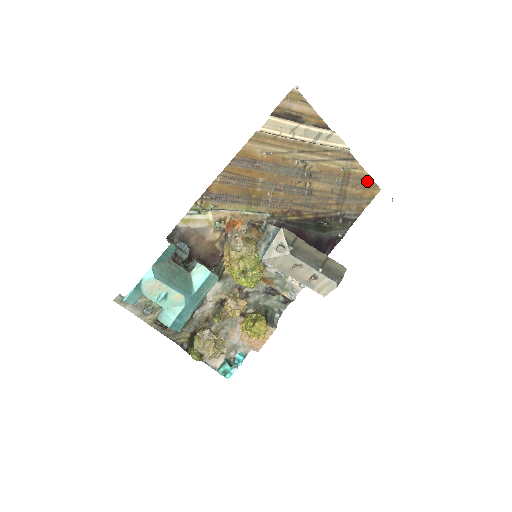
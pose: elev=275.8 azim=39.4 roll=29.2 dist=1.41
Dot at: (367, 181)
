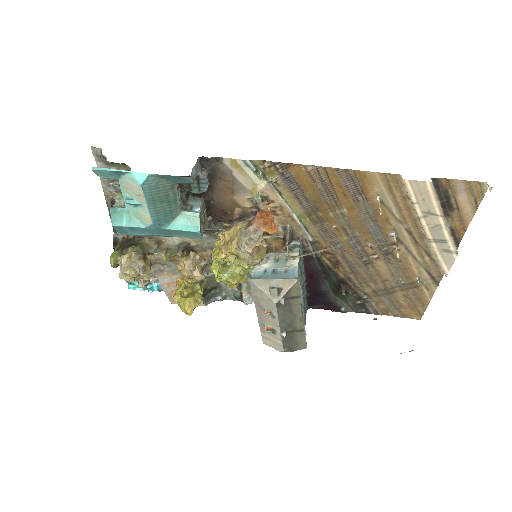
Dot at: (421, 305)
